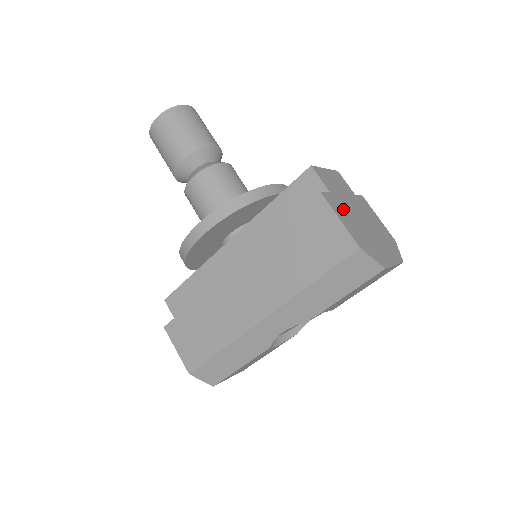
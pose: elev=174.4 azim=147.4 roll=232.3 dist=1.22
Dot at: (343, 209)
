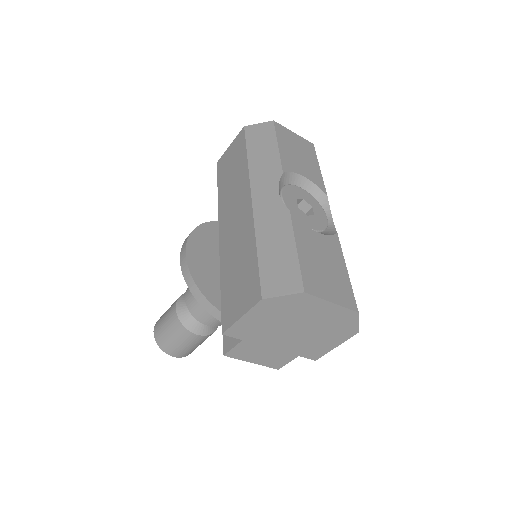
Dot at: occluded
